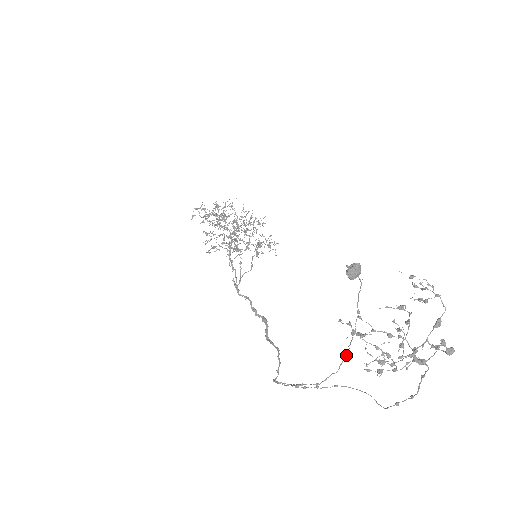
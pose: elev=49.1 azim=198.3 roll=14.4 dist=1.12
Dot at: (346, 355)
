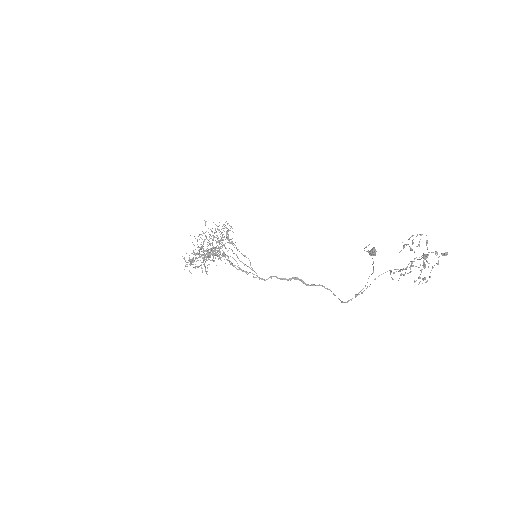
Dot at: (373, 268)
